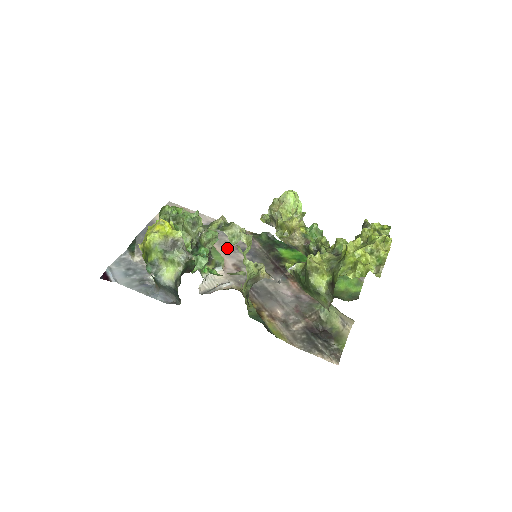
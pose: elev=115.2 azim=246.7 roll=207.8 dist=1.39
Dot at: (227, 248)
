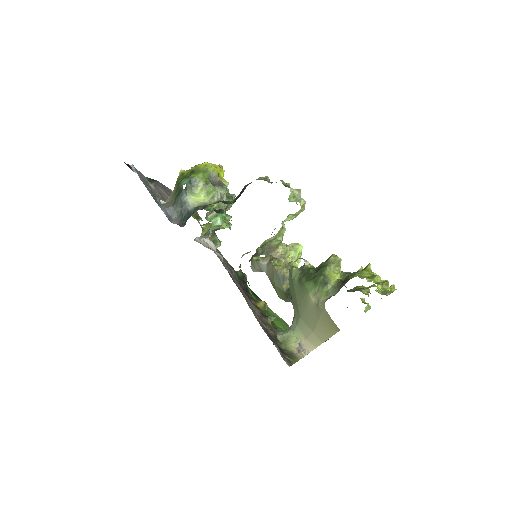
Dot at: (216, 250)
